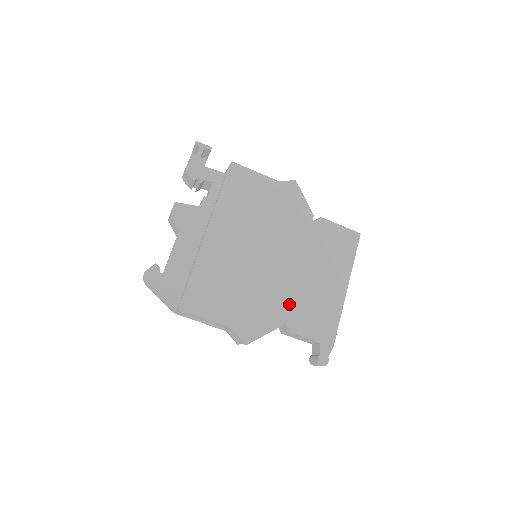
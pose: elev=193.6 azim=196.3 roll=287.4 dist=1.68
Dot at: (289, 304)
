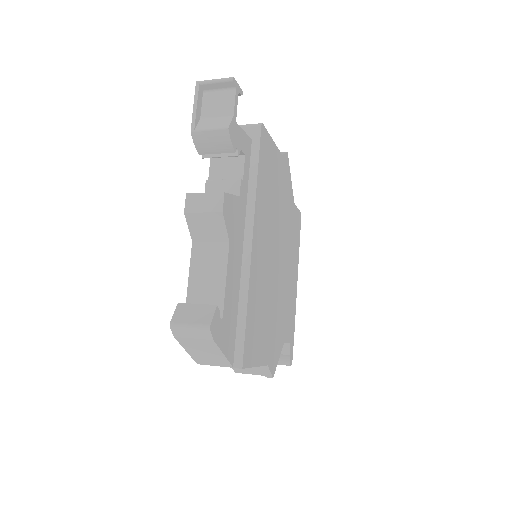
Dot at: occluded
